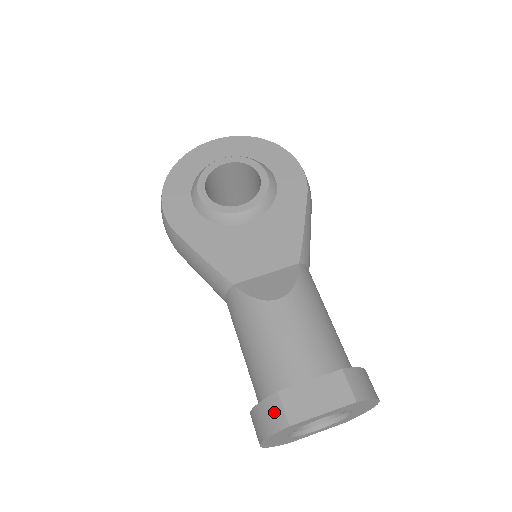
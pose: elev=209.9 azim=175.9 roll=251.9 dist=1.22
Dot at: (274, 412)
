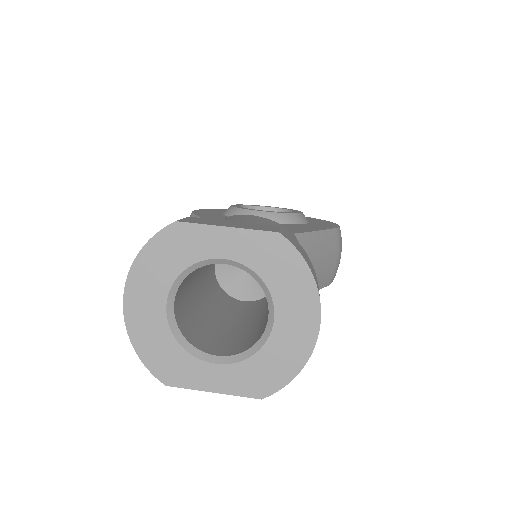
Dot at: occluded
